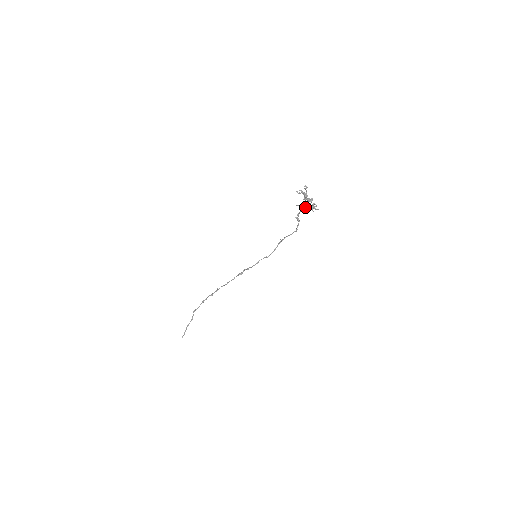
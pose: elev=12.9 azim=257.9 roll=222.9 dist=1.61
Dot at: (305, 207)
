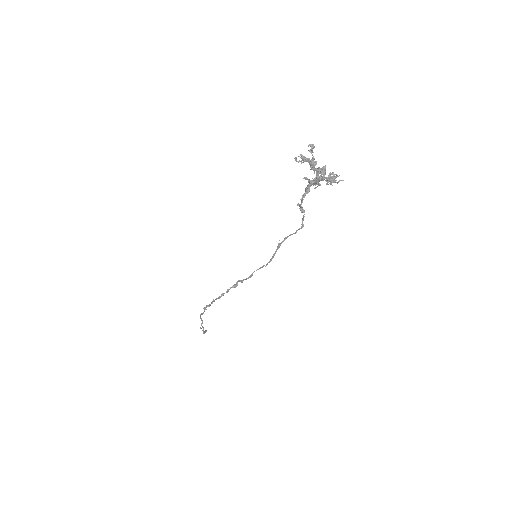
Dot at: (315, 182)
